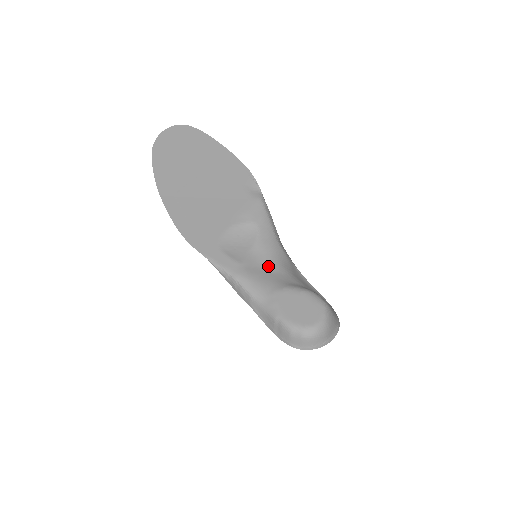
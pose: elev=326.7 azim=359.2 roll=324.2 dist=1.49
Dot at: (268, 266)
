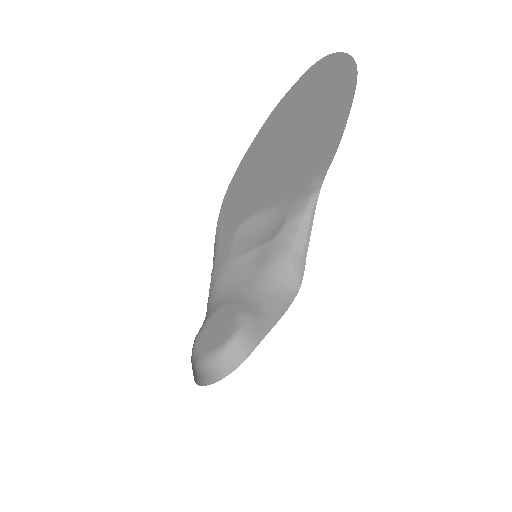
Dot at: (256, 273)
